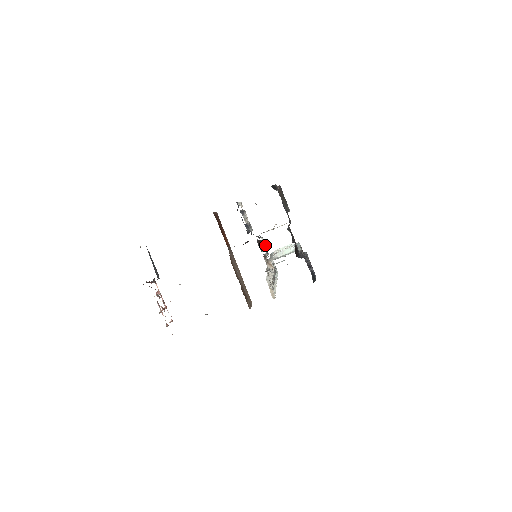
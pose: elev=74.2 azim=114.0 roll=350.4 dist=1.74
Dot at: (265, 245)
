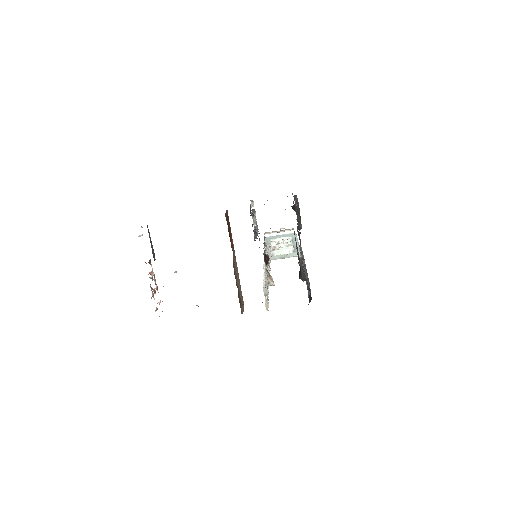
Dot at: occluded
